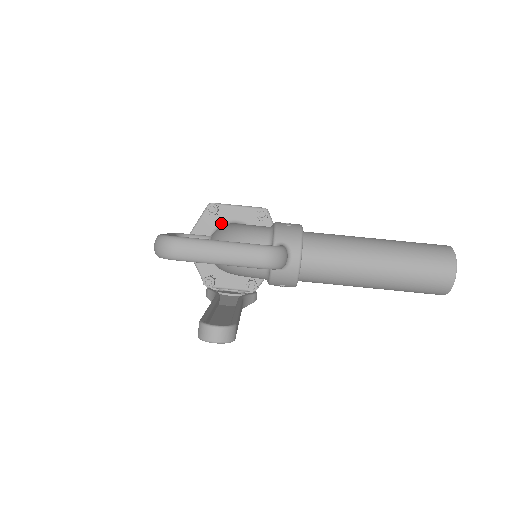
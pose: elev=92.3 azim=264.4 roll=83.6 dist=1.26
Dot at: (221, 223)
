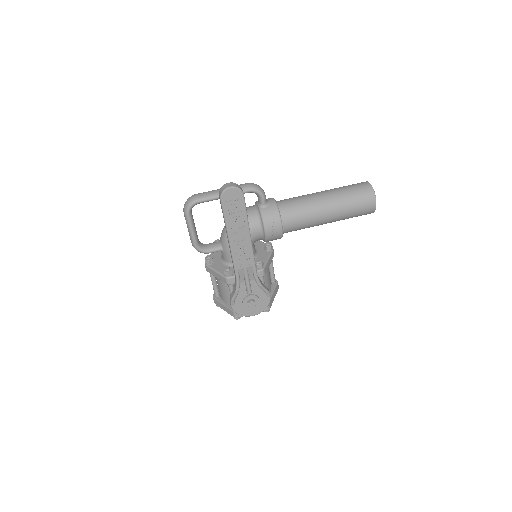
Dot at: occluded
